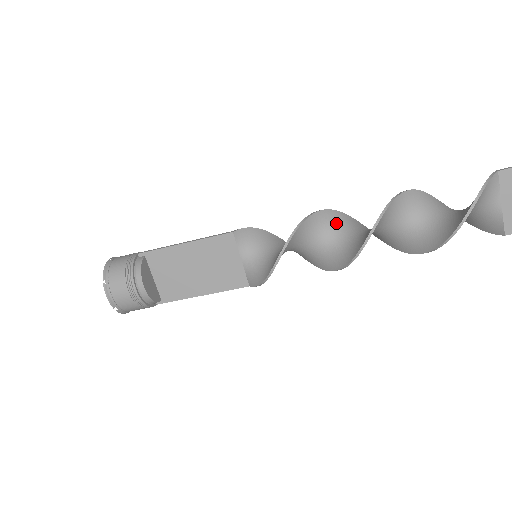
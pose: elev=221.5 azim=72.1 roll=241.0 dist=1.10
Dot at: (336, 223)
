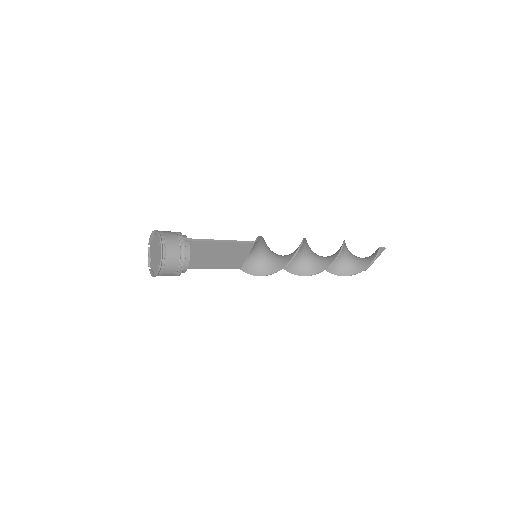
Dot at: (304, 248)
